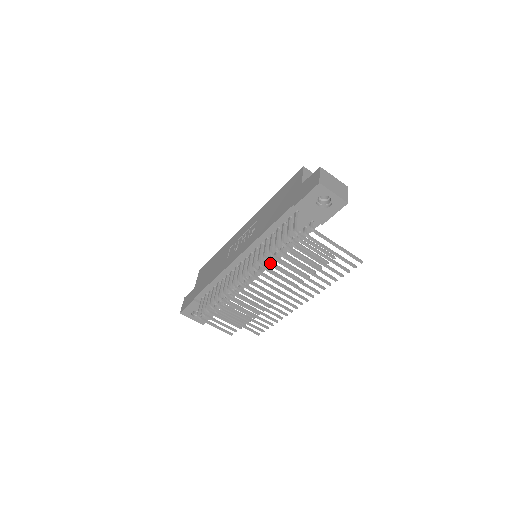
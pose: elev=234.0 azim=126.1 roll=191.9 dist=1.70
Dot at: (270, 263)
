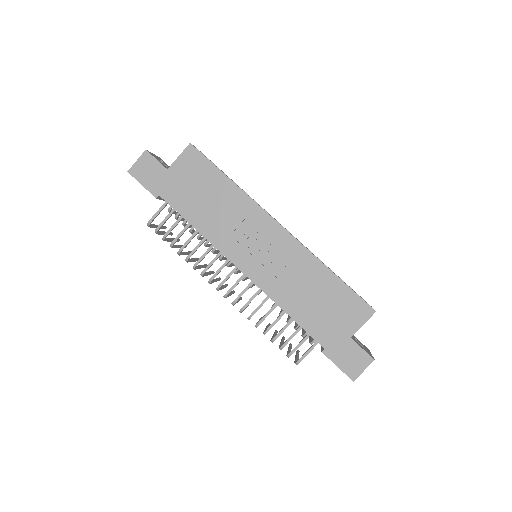
Dot at: occluded
